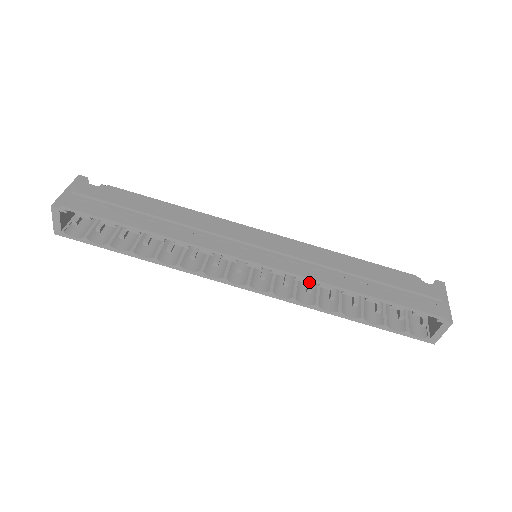
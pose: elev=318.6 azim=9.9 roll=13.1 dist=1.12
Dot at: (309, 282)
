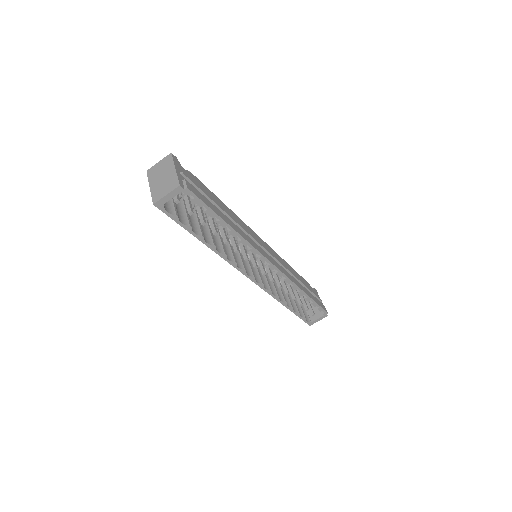
Dot at: (279, 281)
